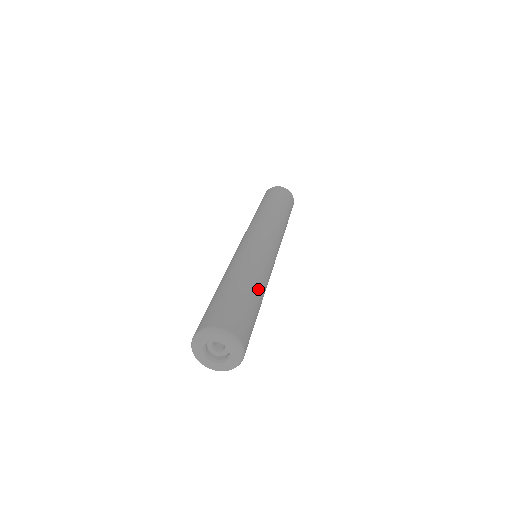
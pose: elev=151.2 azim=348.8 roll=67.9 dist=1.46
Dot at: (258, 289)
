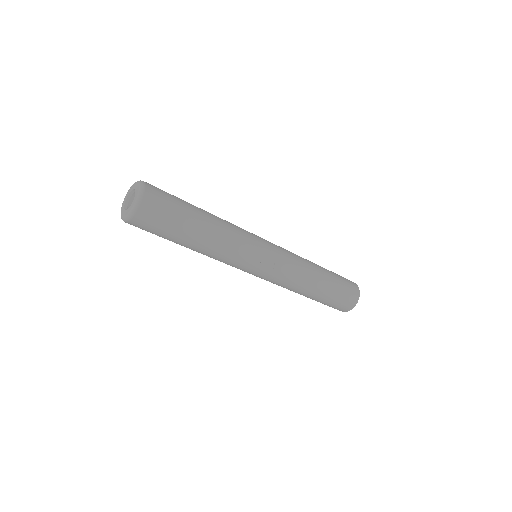
Dot at: (209, 219)
